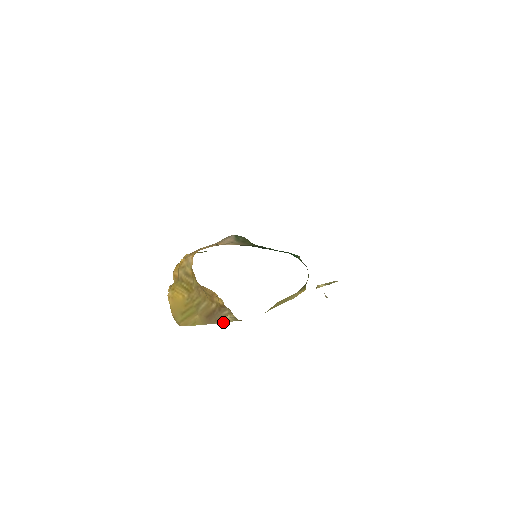
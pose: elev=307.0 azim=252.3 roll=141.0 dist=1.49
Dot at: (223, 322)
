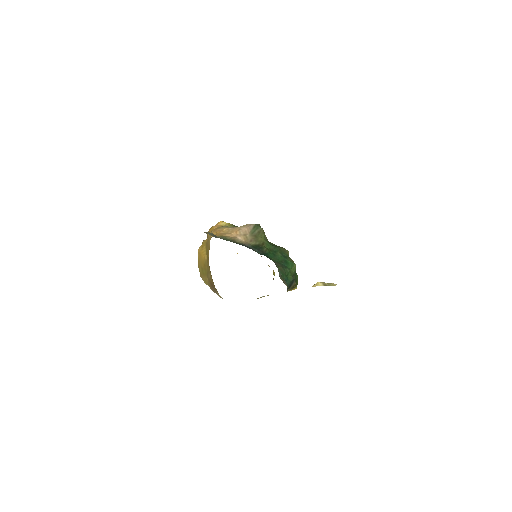
Dot at: occluded
